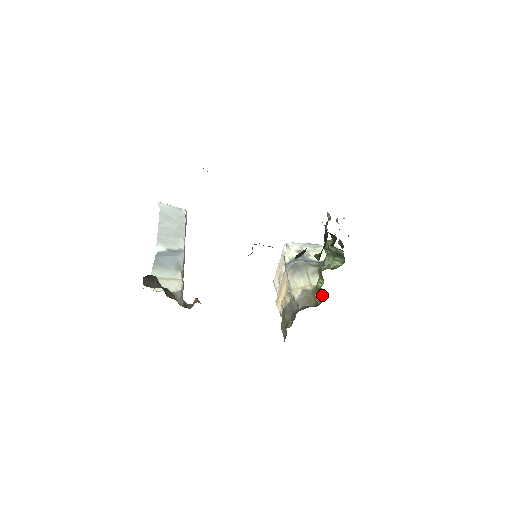
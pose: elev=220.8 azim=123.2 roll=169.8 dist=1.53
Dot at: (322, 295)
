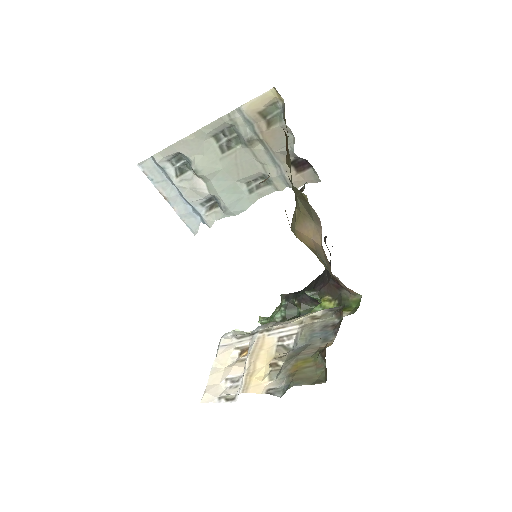
Dot at: (350, 306)
